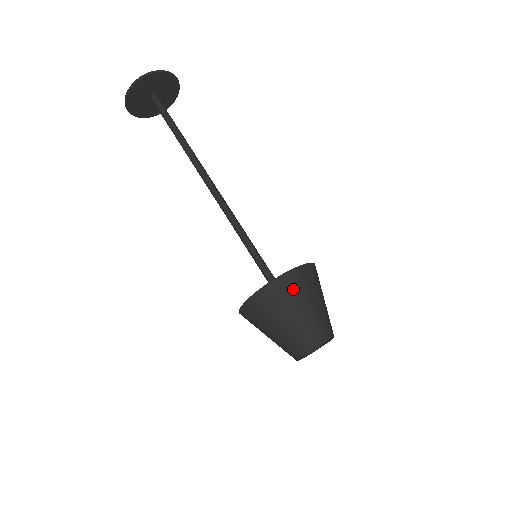
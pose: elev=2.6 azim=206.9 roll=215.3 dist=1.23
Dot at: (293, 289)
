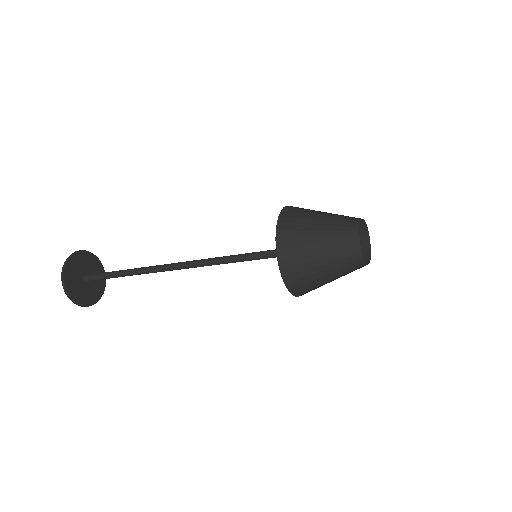
Dot at: (304, 209)
